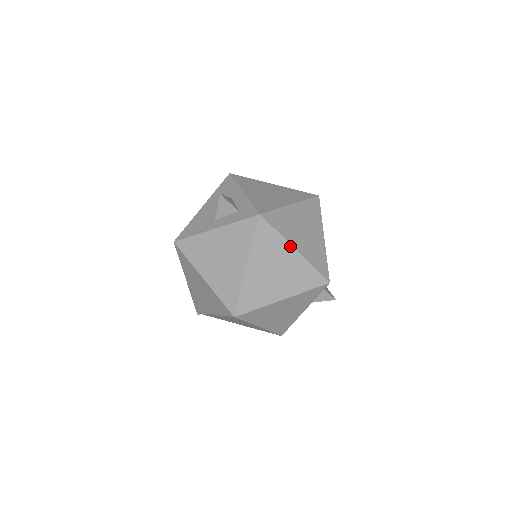
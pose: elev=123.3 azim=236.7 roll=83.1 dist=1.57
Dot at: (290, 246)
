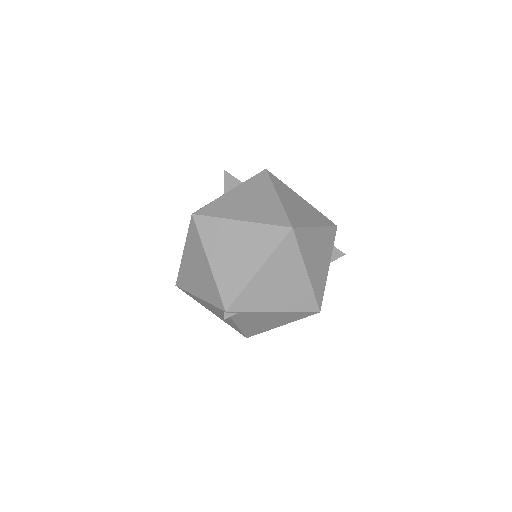
Dot at: (297, 194)
